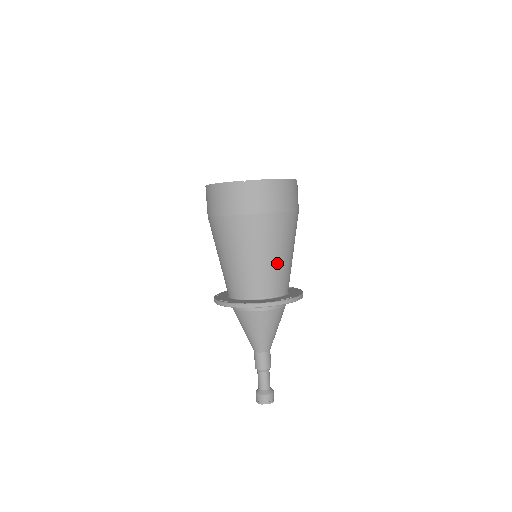
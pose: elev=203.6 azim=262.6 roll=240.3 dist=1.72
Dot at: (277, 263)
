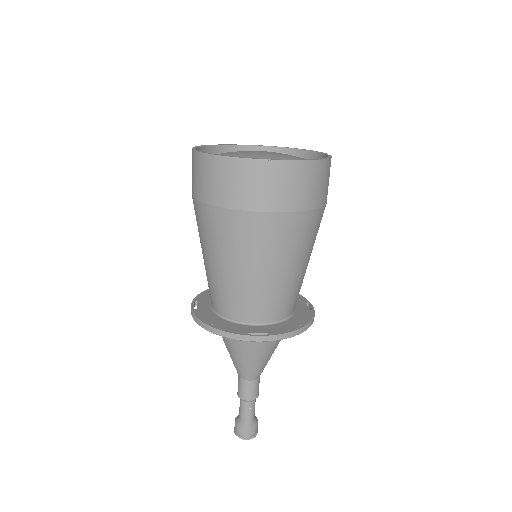
Dot at: (254, 281)
